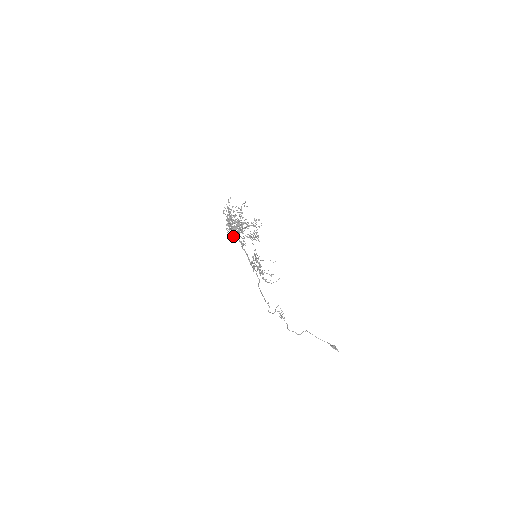
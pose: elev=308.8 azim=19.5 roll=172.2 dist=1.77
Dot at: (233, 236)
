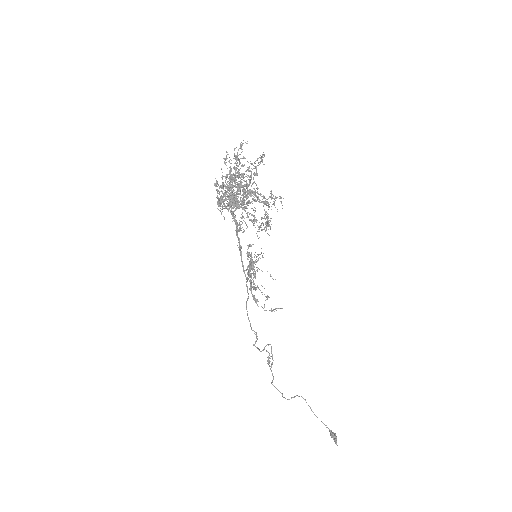
Dot at: occluded
